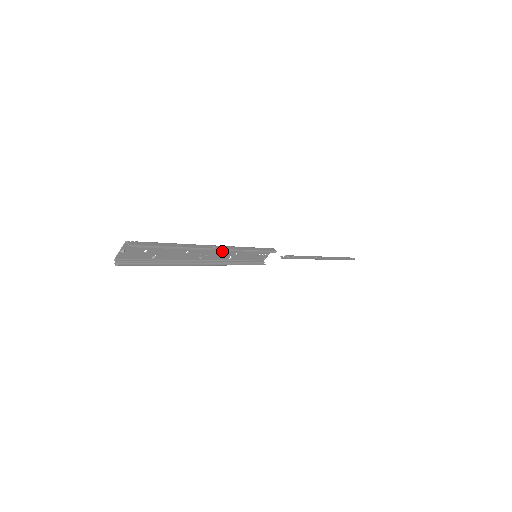
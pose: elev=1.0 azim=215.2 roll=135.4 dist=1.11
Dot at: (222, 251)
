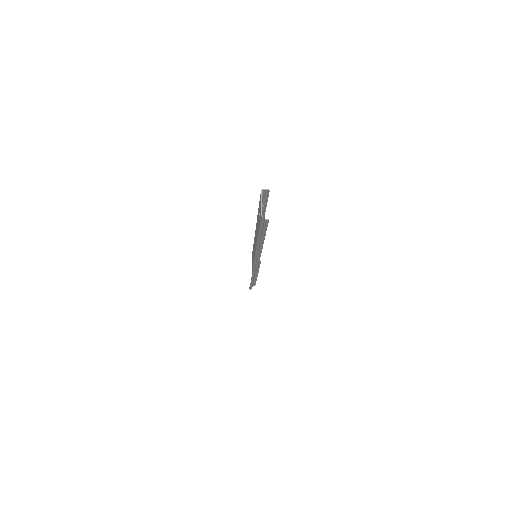
Dot at: occluded
